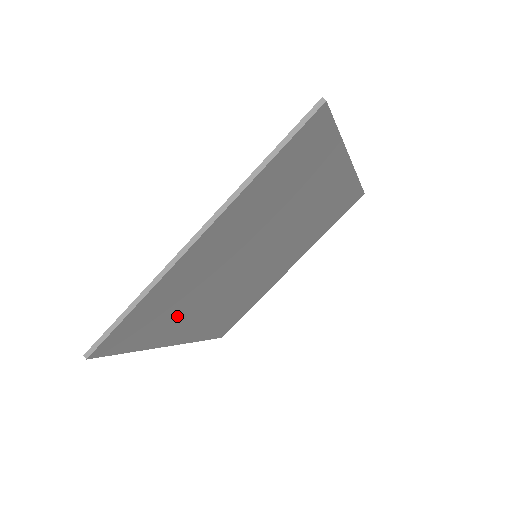
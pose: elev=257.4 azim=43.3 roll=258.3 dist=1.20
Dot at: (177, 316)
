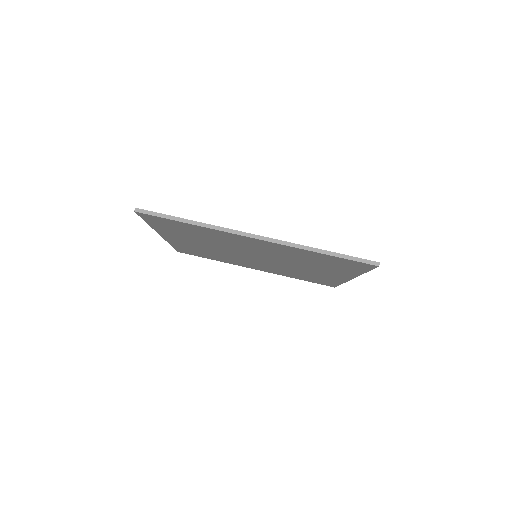
Dot at: (188, 236)
